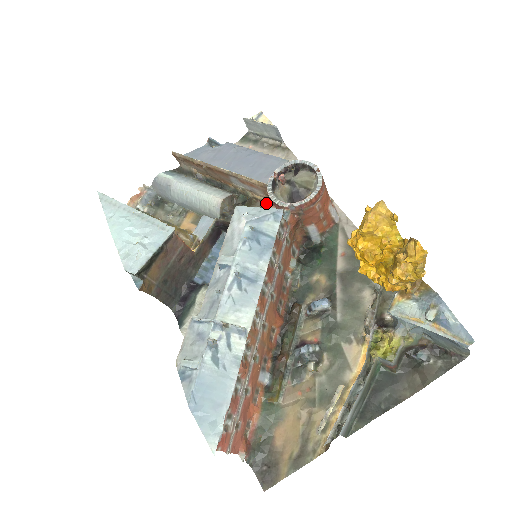
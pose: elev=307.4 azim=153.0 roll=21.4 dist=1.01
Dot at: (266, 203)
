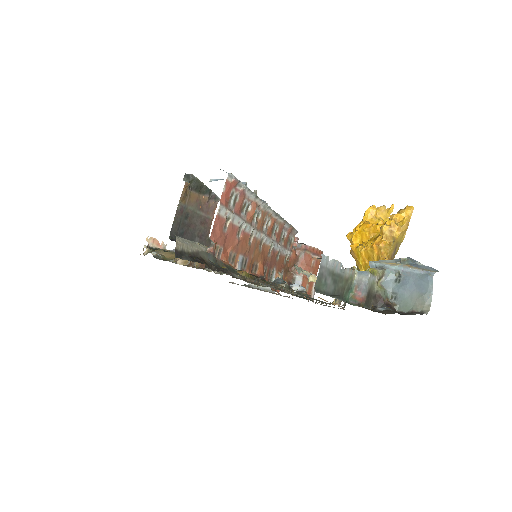
Dot at: occluded
